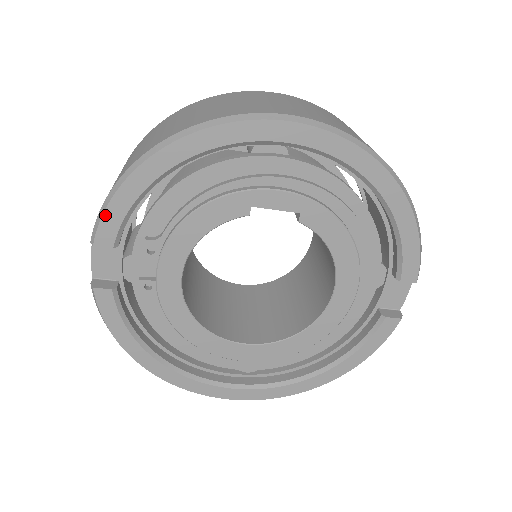
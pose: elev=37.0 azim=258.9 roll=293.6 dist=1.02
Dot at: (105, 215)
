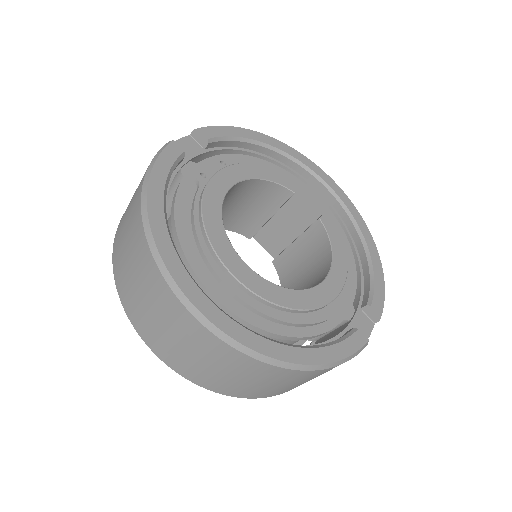
Dot at: (218, 127)
